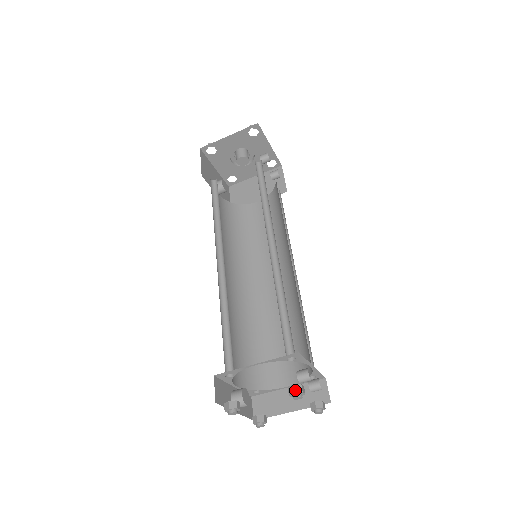
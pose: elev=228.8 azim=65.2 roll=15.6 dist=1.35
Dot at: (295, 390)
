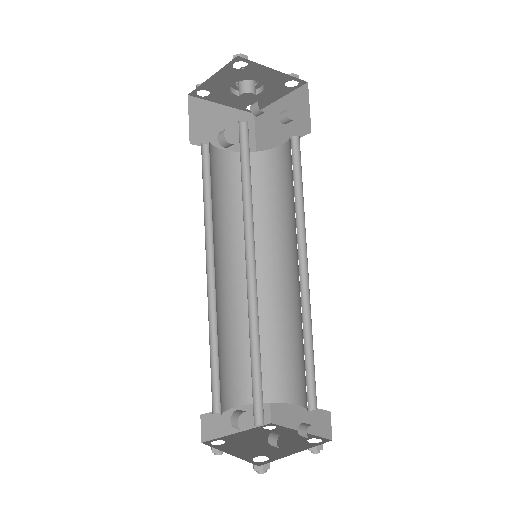
Dot at: (255, 468)
